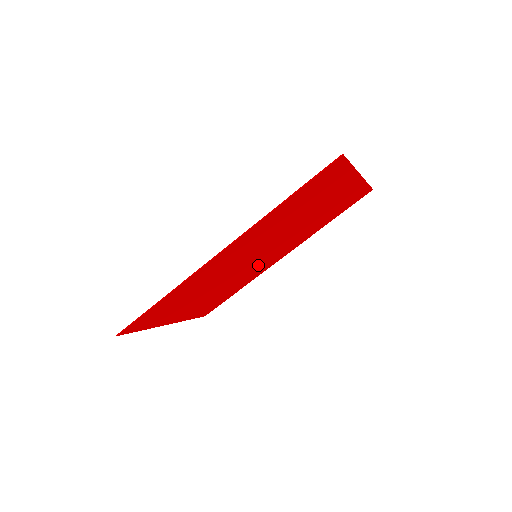
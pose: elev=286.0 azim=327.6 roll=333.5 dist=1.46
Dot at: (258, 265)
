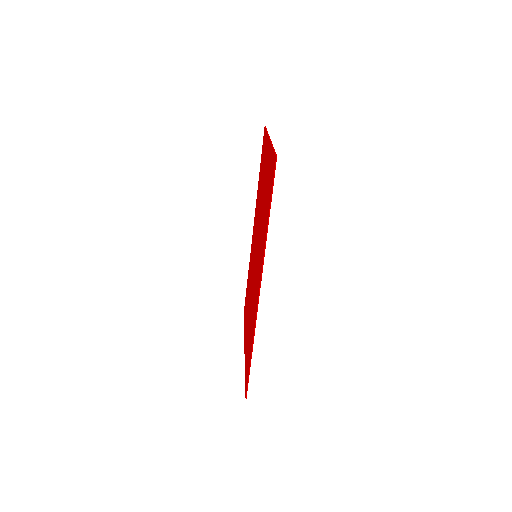
Dot at: occluded
